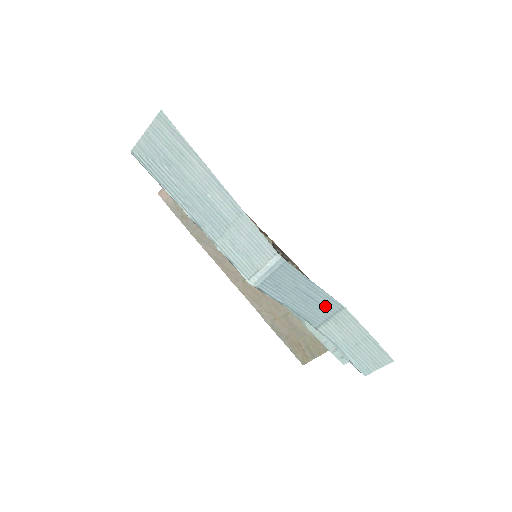
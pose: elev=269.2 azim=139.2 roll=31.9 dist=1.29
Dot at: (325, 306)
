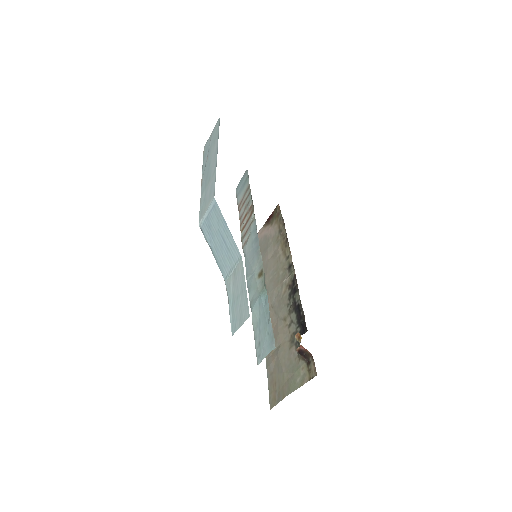
Dot at: (231, 254)
